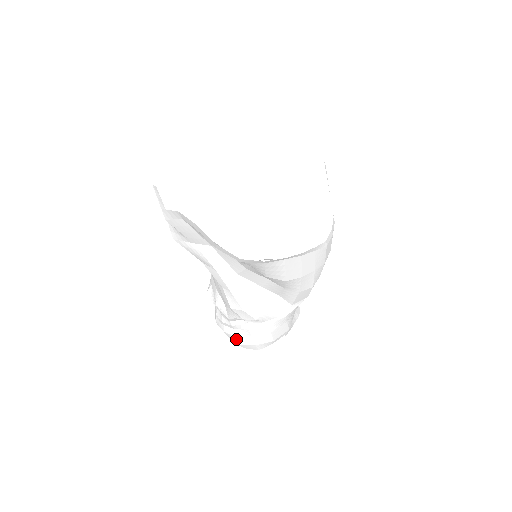
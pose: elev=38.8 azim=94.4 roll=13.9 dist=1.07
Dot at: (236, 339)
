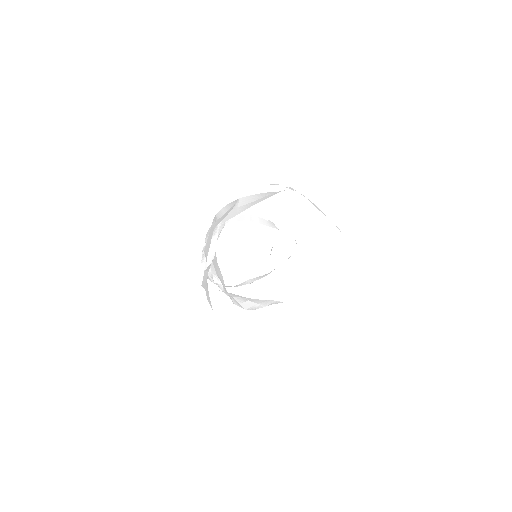
Dot at: occluded
